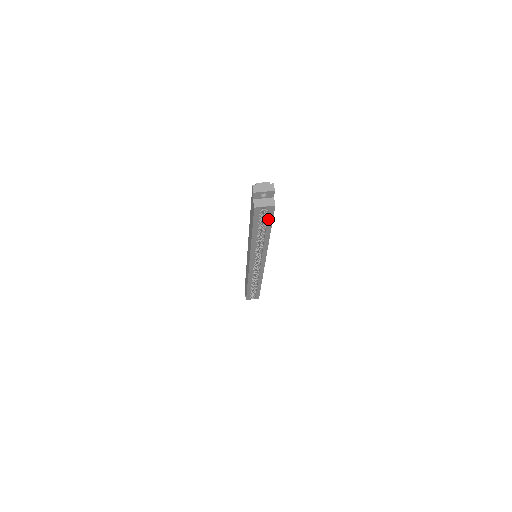
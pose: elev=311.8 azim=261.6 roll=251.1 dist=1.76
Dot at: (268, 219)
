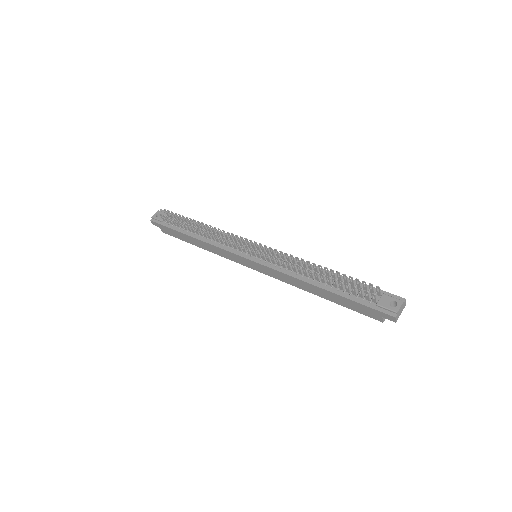
Dot at: occluded
